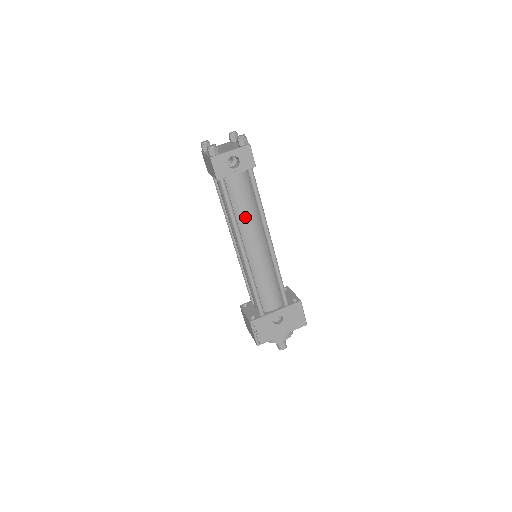
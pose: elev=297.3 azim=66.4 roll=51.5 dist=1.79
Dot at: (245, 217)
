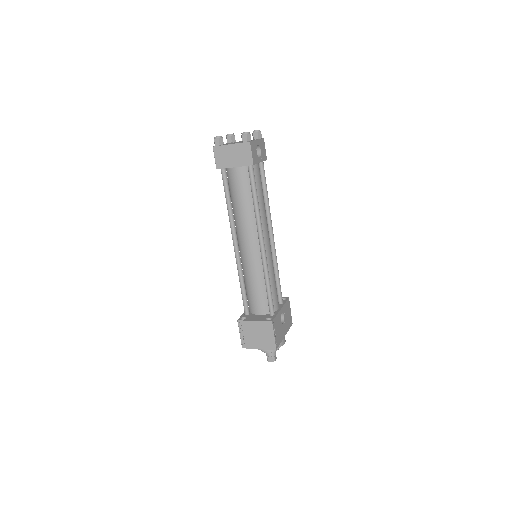
Dot at: (262, 208)
